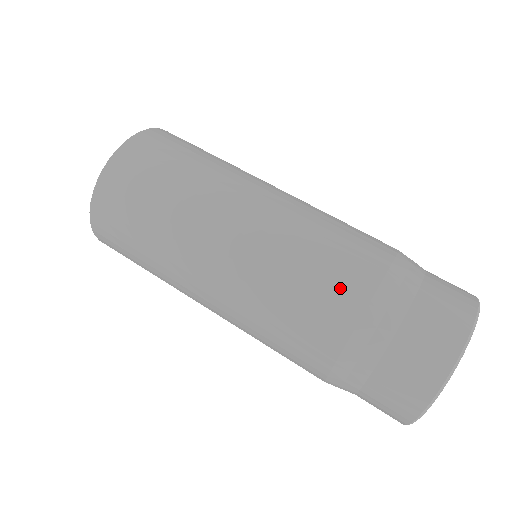
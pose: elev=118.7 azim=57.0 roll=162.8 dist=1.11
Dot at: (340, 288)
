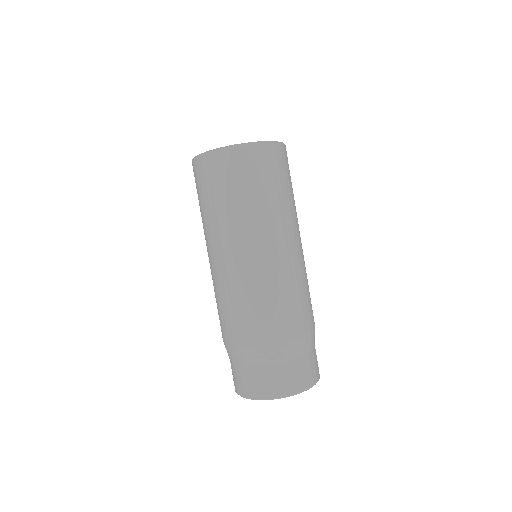
Dot at: (292, 321)
